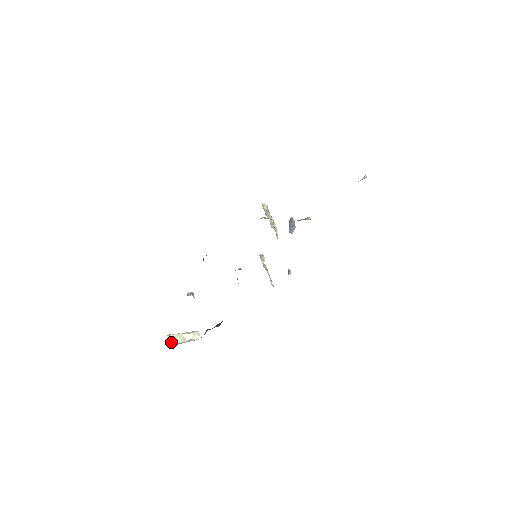
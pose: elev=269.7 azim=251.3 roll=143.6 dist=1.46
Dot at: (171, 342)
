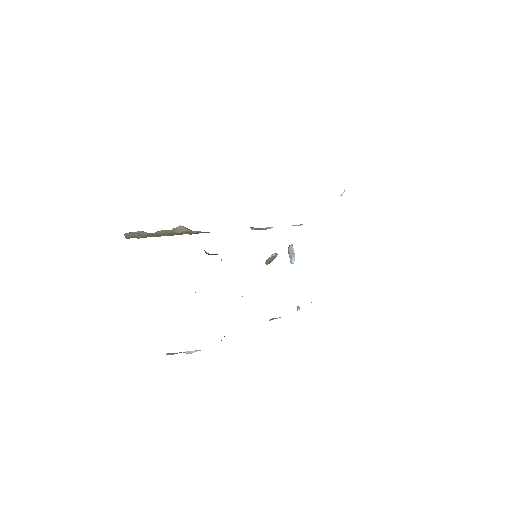
Dot at: (170, 354)
